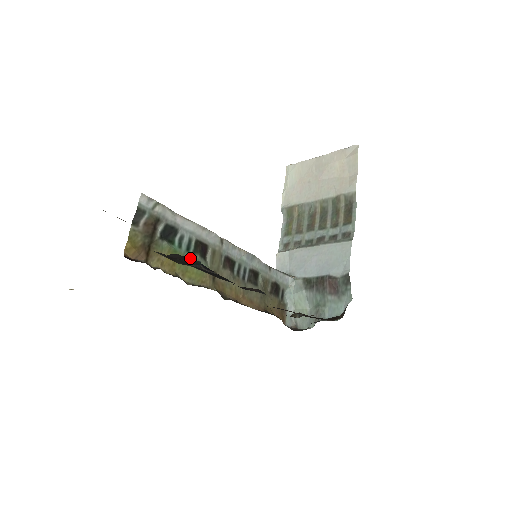
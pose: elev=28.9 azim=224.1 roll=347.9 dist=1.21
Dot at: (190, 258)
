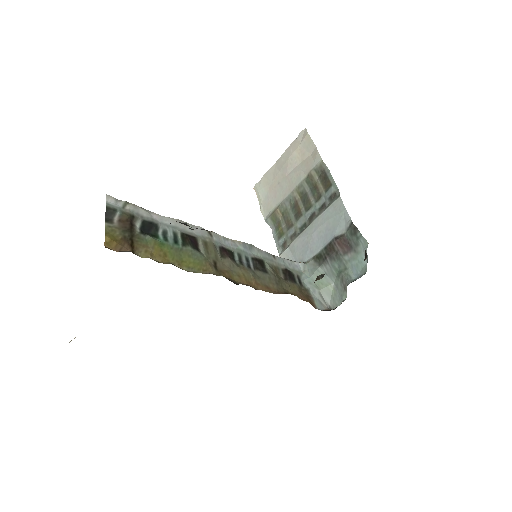
Dot at: (181, 250)
